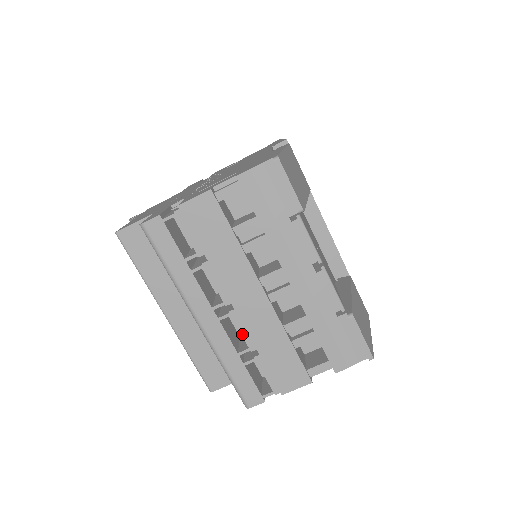
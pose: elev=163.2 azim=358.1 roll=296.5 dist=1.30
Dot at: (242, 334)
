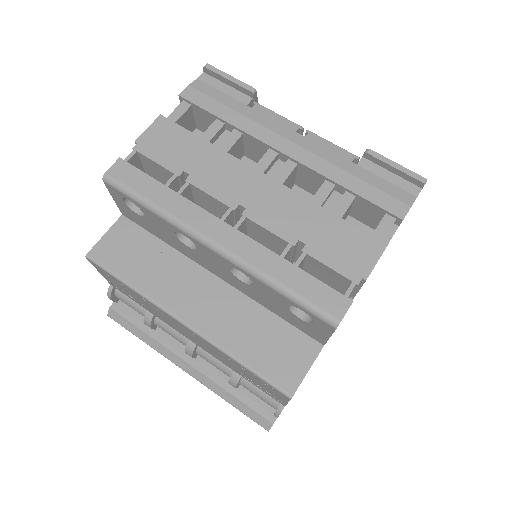
Dot at: (271, 231)
